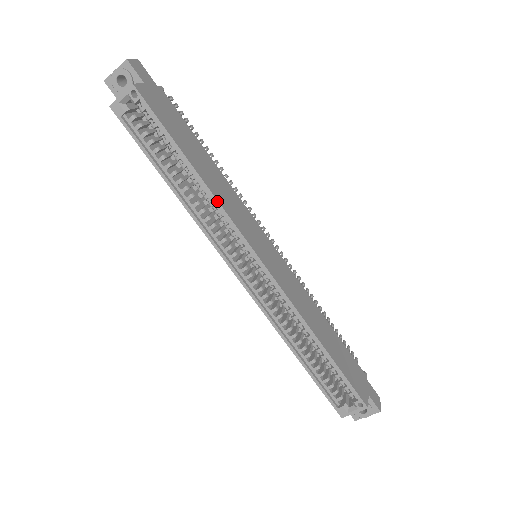
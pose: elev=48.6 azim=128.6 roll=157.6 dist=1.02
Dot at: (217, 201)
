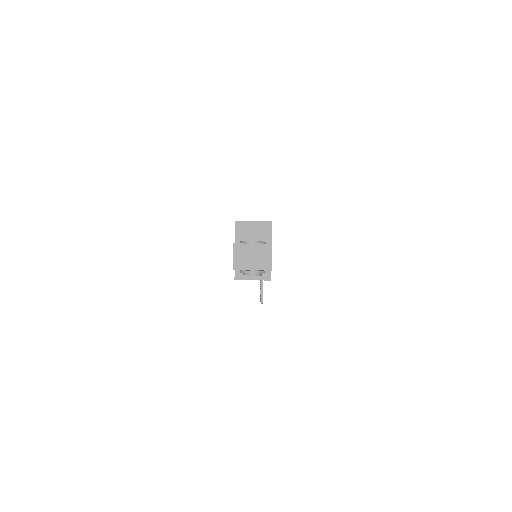
Dot at: occluded
